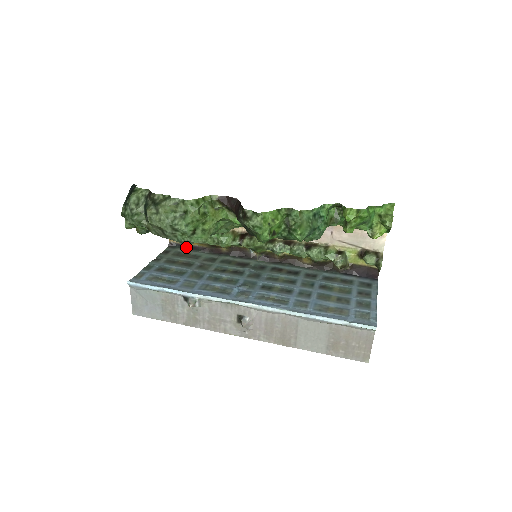
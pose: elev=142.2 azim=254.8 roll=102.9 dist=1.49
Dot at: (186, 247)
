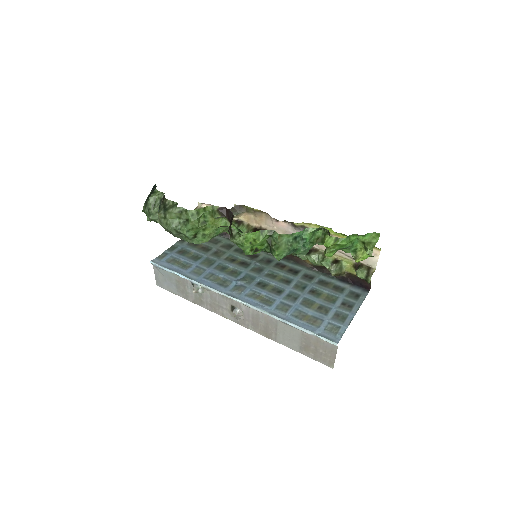
Dot at: occluded
